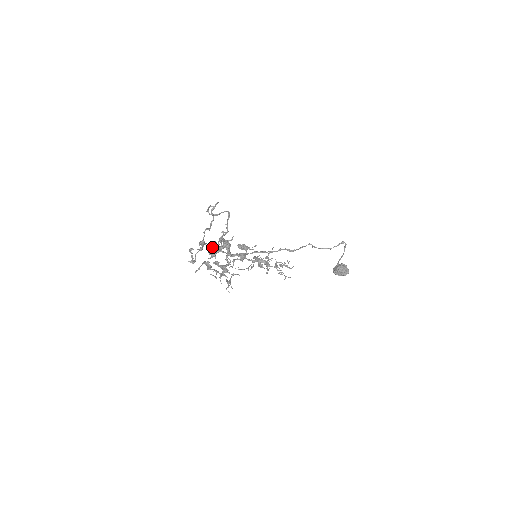
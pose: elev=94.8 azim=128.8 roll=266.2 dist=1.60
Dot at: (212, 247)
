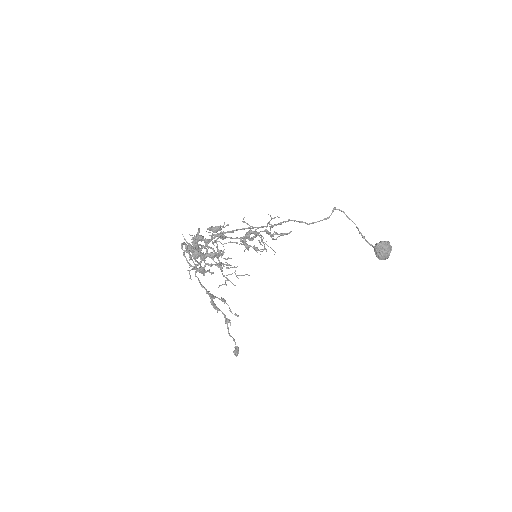
Dot at: (186, 246)
